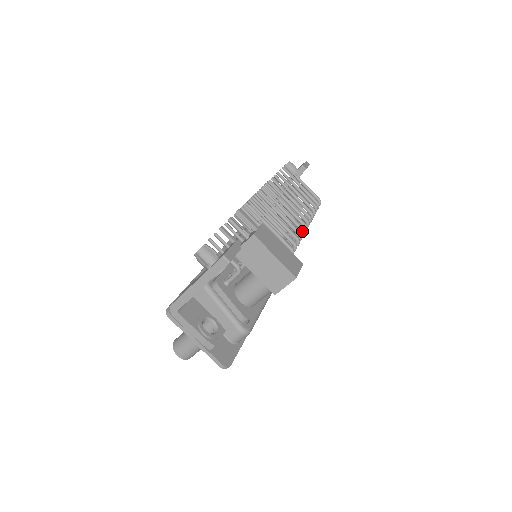
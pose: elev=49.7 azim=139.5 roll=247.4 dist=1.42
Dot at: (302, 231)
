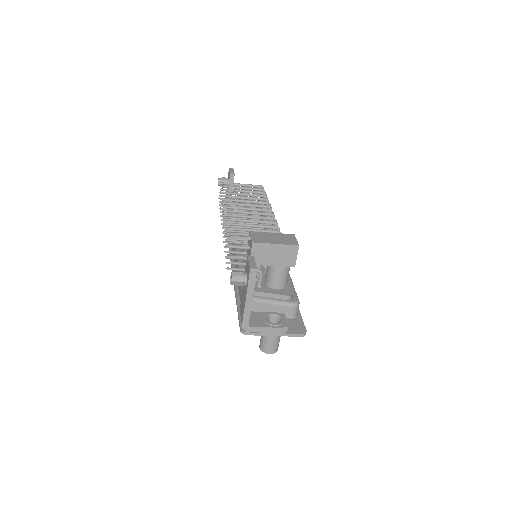
Dot at: (272, 215)
